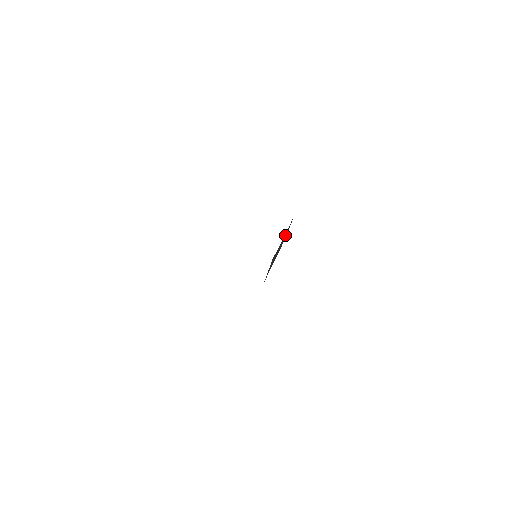
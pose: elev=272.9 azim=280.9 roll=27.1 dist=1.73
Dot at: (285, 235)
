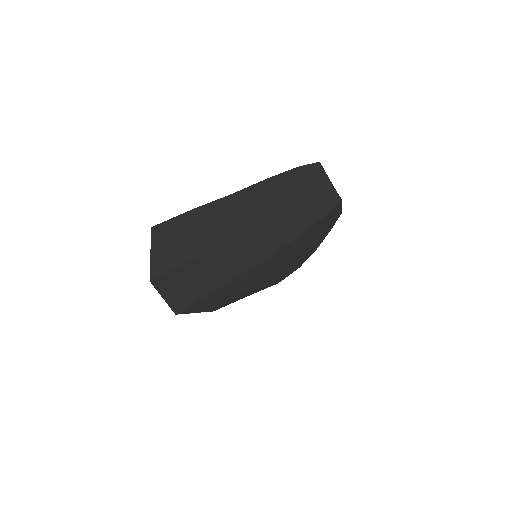
Dot at: (329, 190)
